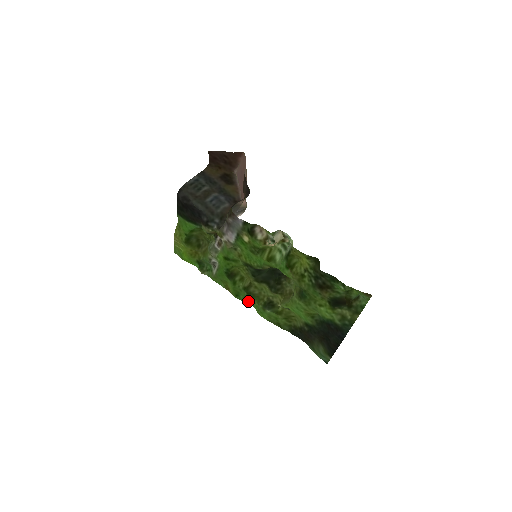
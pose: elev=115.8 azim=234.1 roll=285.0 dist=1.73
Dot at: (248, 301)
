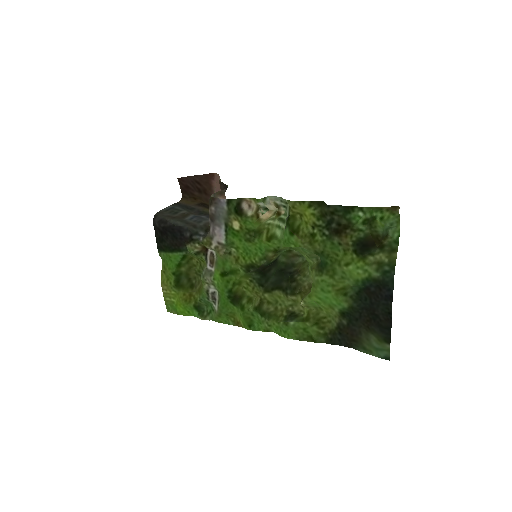
Dot at: (265, 326)
